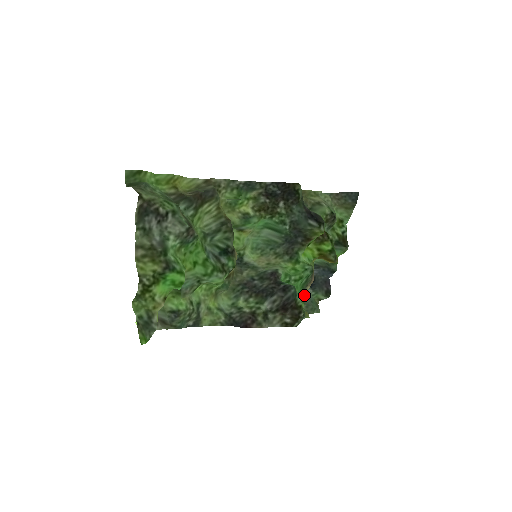
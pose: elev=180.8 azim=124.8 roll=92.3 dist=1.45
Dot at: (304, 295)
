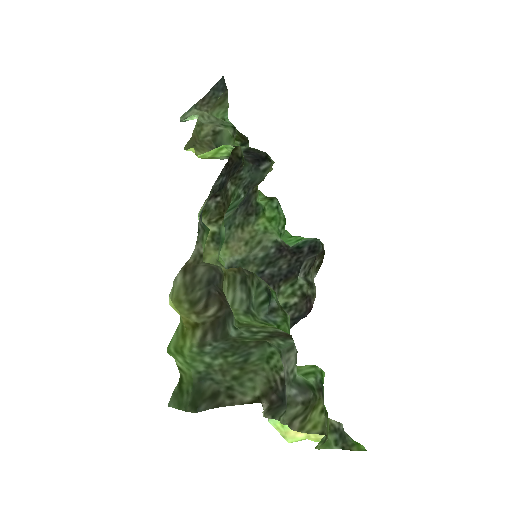
Dot at: occluded
